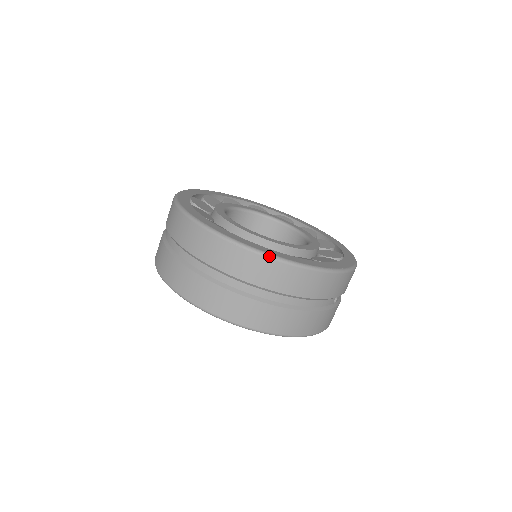
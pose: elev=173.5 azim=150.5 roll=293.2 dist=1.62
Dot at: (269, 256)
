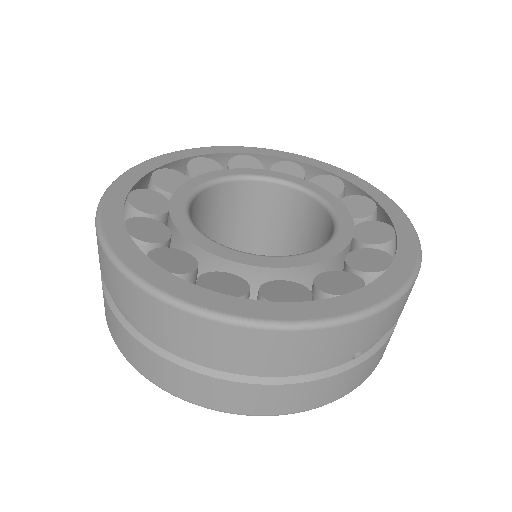
Dot at: (178, 305)
